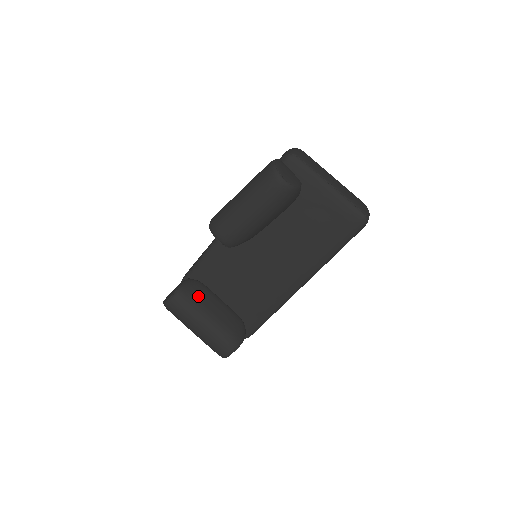
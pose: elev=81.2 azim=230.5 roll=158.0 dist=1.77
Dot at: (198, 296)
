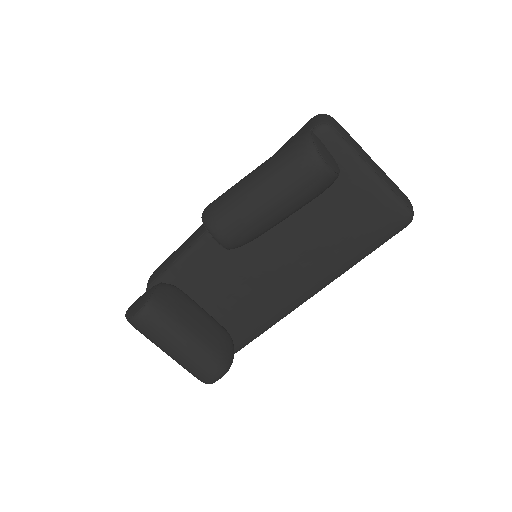
Dot at: (176, 308)
